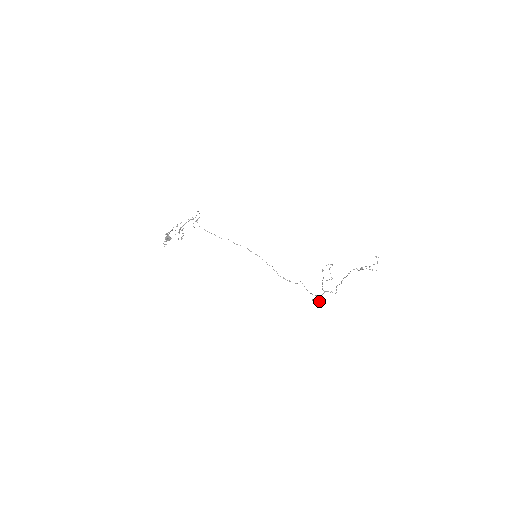
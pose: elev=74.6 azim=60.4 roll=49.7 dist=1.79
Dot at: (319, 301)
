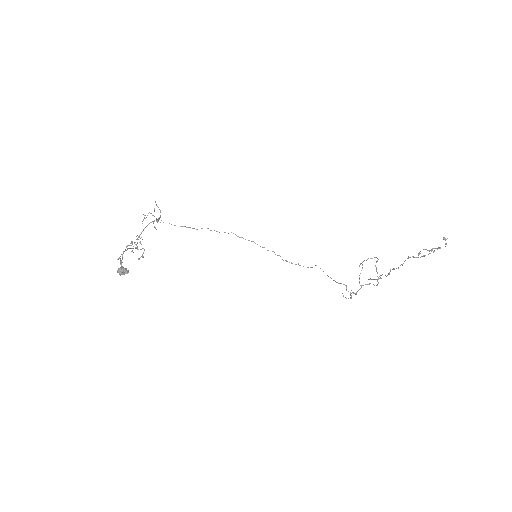
Dot at: (350, 292)
